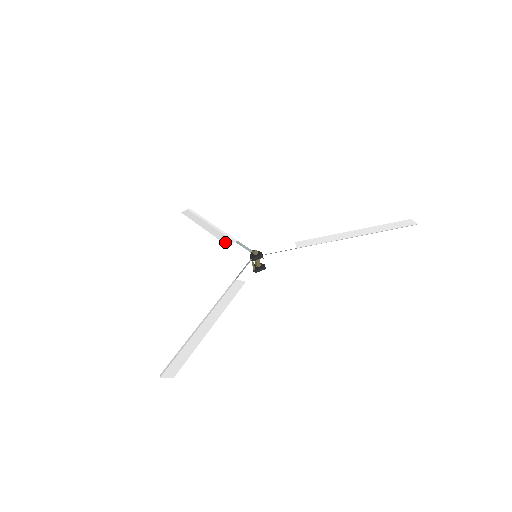
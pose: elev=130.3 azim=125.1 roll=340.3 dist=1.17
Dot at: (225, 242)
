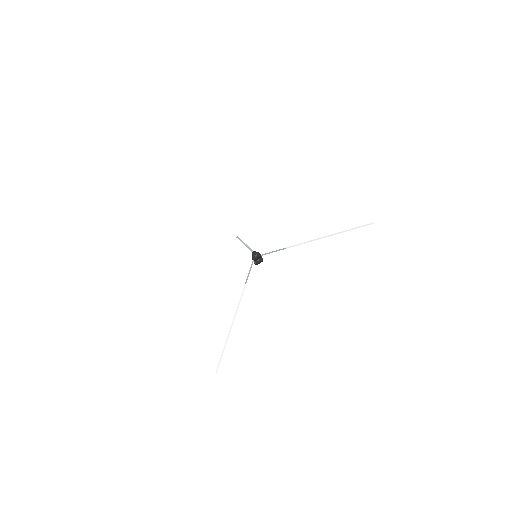
Dot at: (228, 238)
